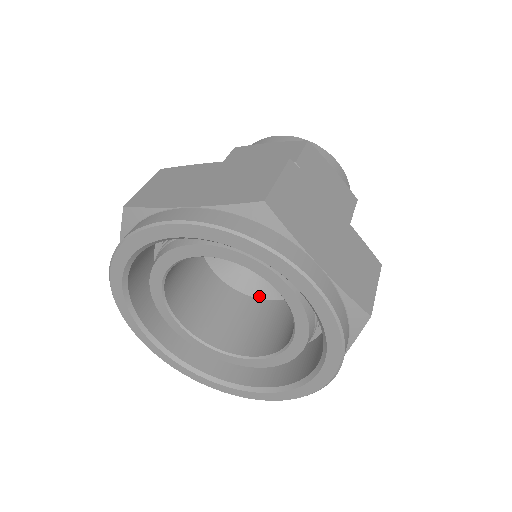
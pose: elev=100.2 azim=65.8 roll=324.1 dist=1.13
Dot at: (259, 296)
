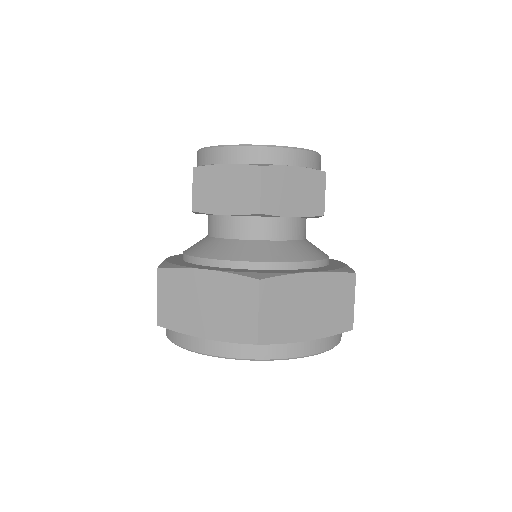
Dot at: occluded
